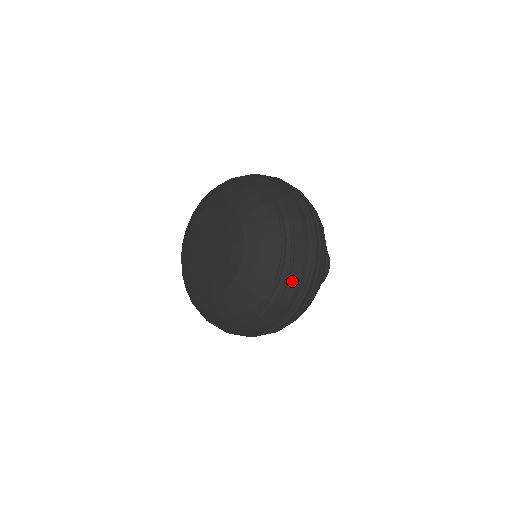
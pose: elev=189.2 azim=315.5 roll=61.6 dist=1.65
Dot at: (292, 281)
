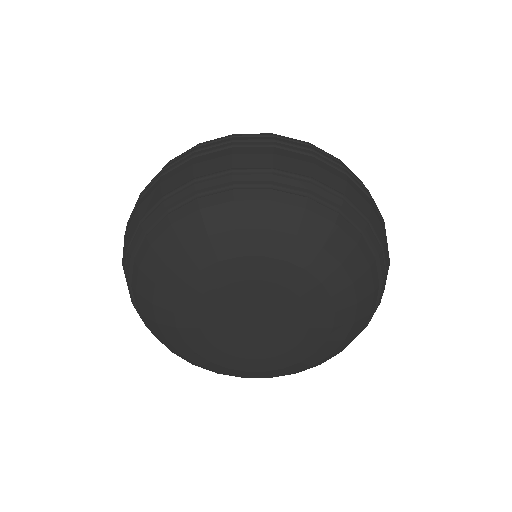
Dot at: (387, 263)
